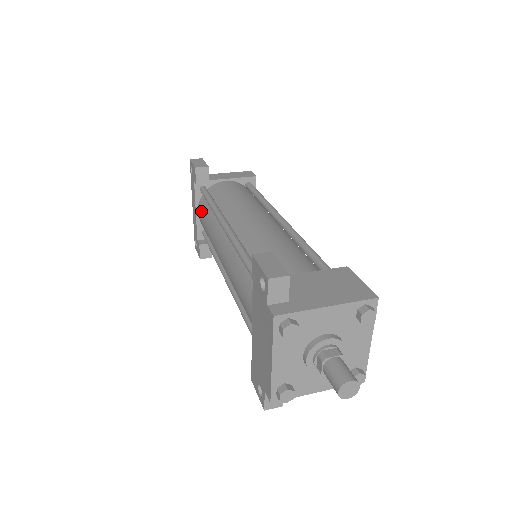
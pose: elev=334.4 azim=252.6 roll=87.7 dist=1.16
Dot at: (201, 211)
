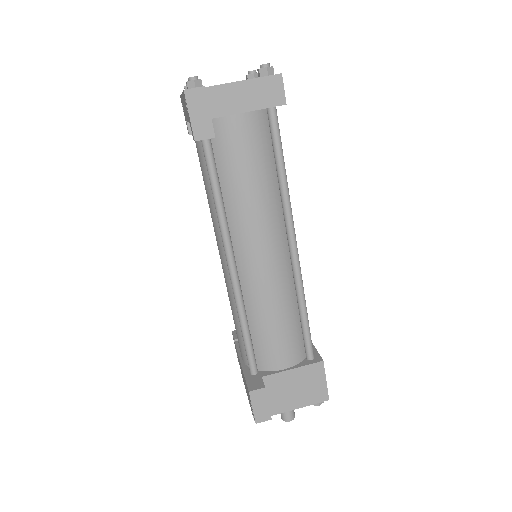
Dot at: (197, 146)
